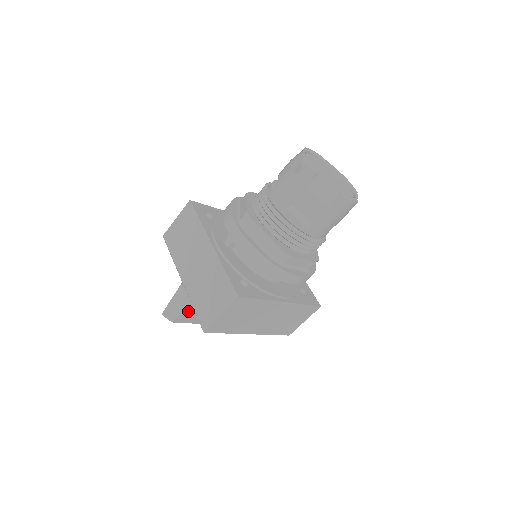
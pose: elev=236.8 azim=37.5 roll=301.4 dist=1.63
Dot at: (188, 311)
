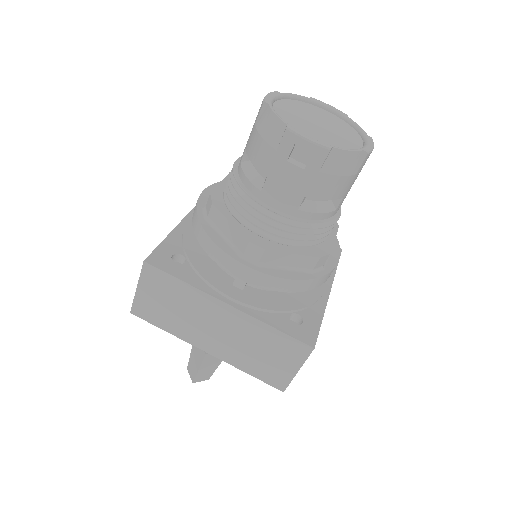
Dot at: occluded
